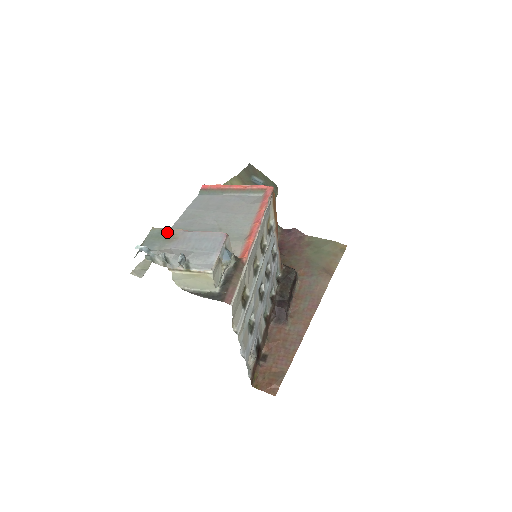
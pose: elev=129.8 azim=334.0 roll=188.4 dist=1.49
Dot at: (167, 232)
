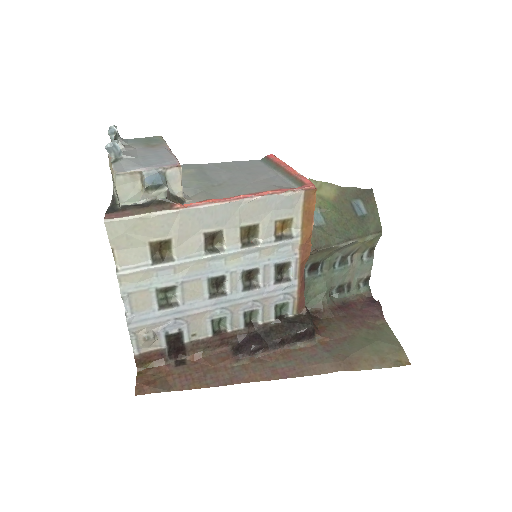
Dot at: (159, 142)
